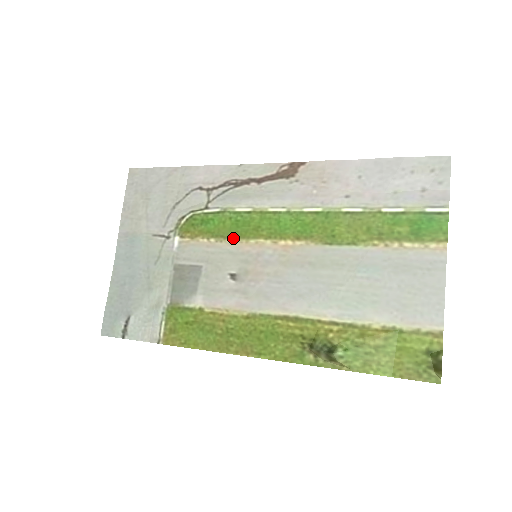
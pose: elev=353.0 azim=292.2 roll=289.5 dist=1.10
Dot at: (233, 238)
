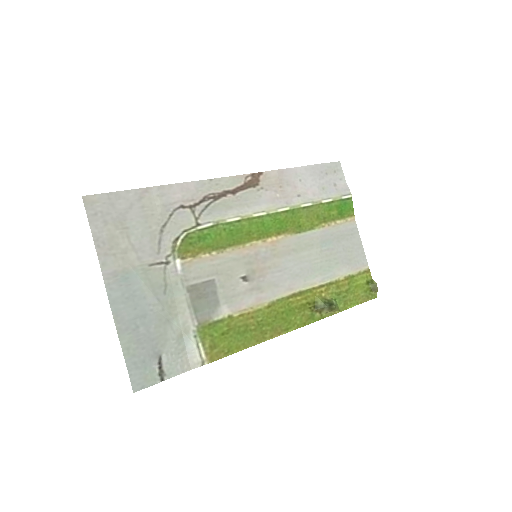
Dot at: (232, 246)
